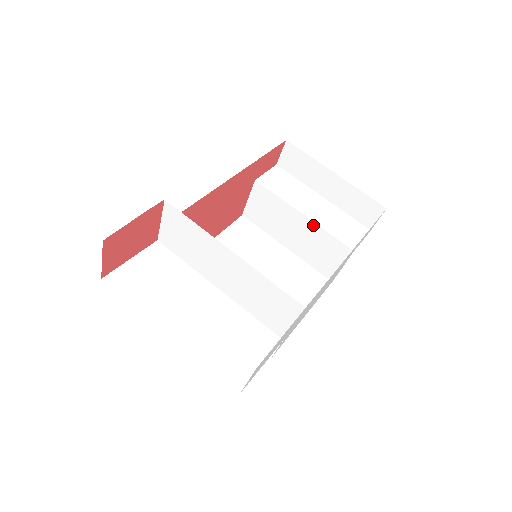
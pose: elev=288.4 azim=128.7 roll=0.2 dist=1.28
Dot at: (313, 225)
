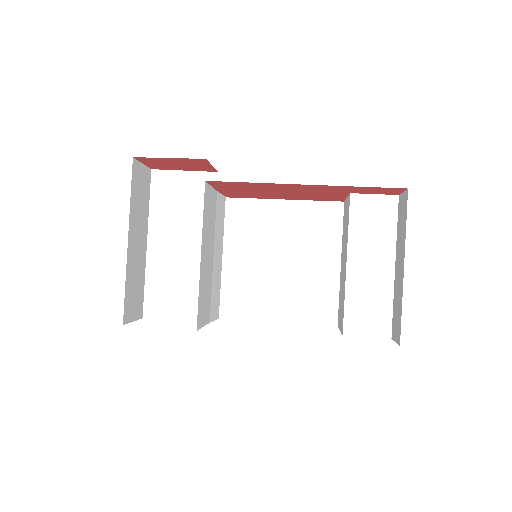
Dot at: (345, 280)
